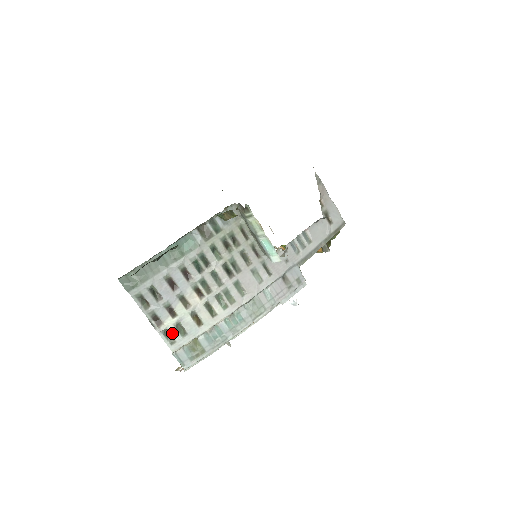
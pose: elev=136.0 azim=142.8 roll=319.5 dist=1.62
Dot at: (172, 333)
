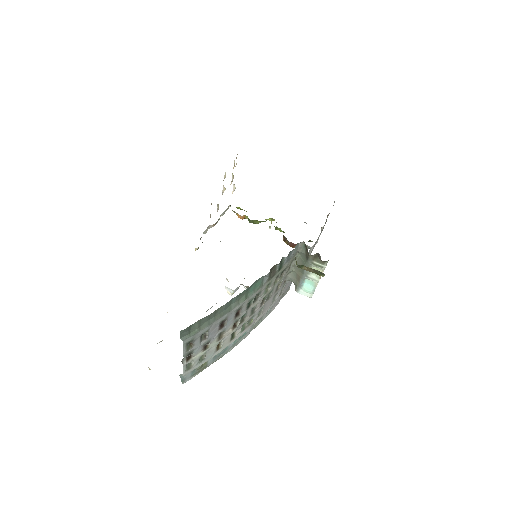
Dot at: (194, 363)
